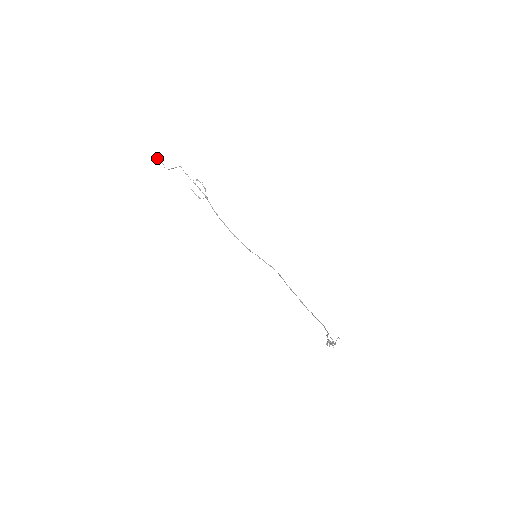
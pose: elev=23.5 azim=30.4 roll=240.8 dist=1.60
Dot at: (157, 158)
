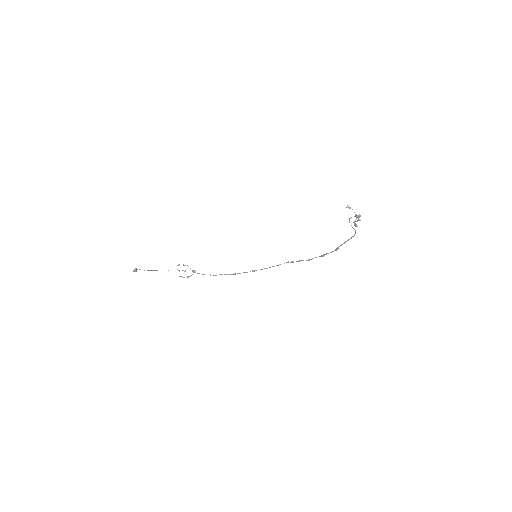
Dot at: (136, 271)
